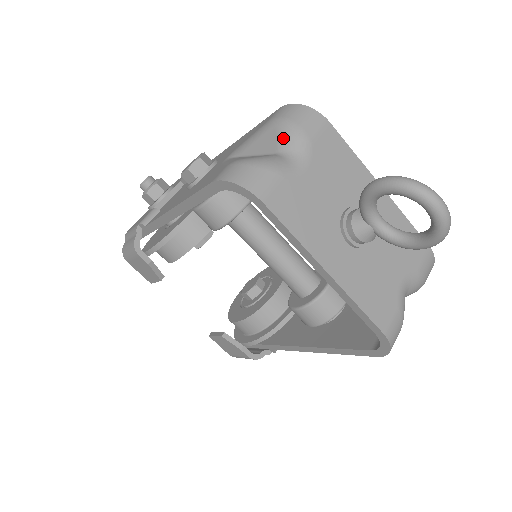
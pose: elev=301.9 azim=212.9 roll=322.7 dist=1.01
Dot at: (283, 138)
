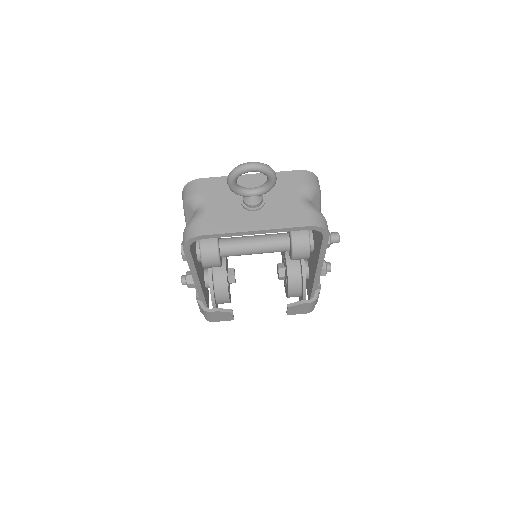
Dot at: (191, 205)
